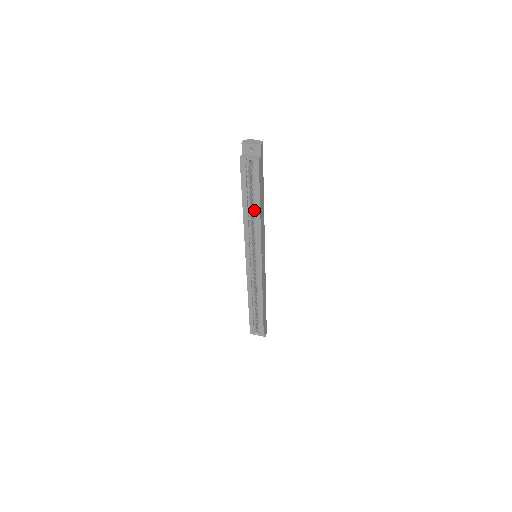
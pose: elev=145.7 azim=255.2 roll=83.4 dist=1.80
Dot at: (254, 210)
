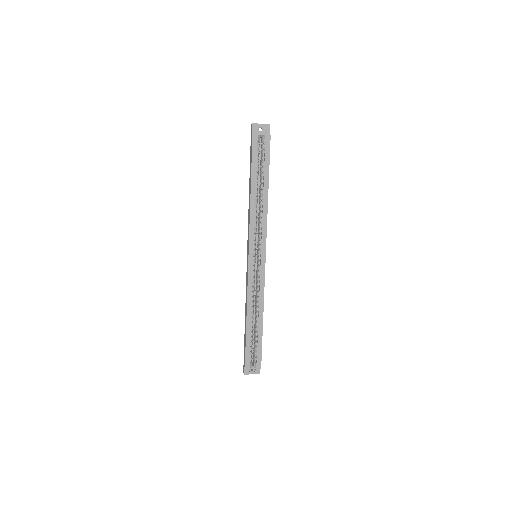
Dot at: (262, 192)
